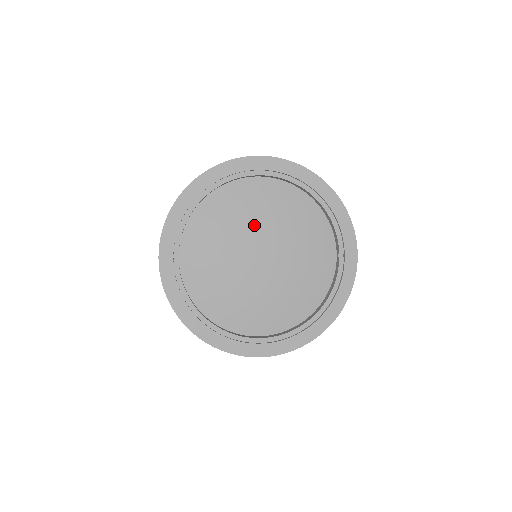
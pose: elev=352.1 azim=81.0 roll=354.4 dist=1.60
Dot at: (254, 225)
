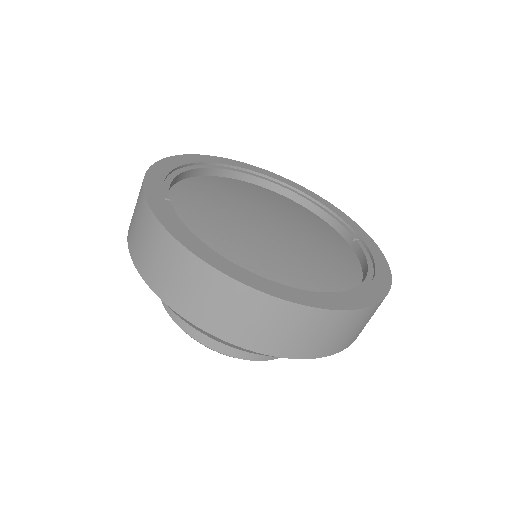
Dot at: (252, 201)
